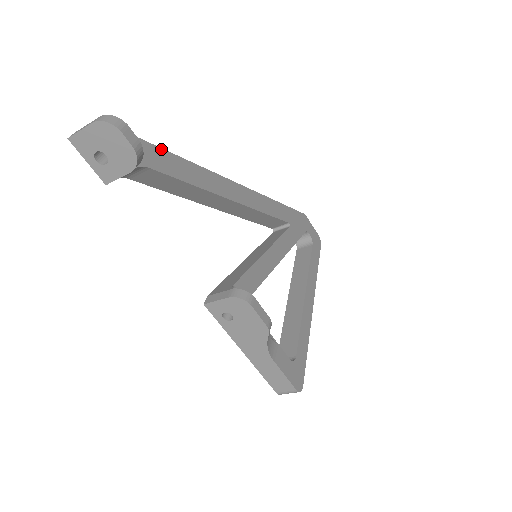
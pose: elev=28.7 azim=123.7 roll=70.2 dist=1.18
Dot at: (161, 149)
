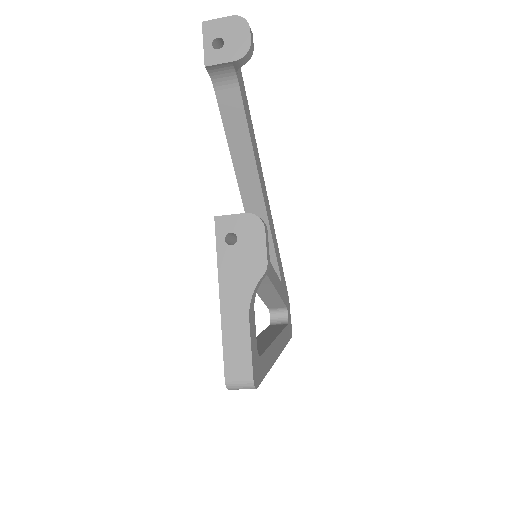
Dot at: occluded
